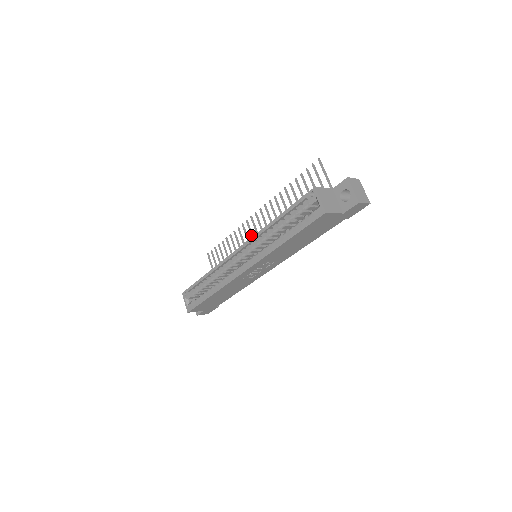
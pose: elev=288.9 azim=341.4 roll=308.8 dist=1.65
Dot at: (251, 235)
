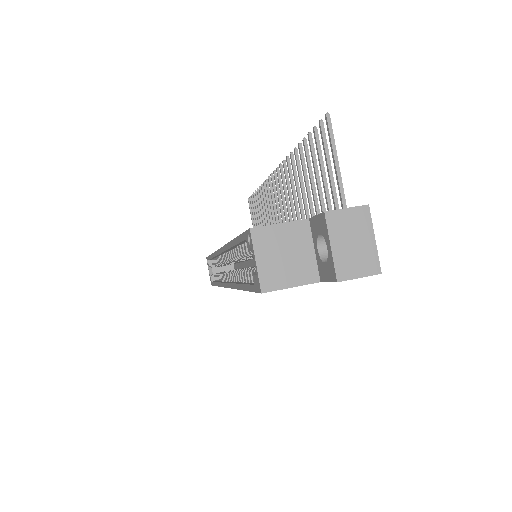
Dot at: occluded
